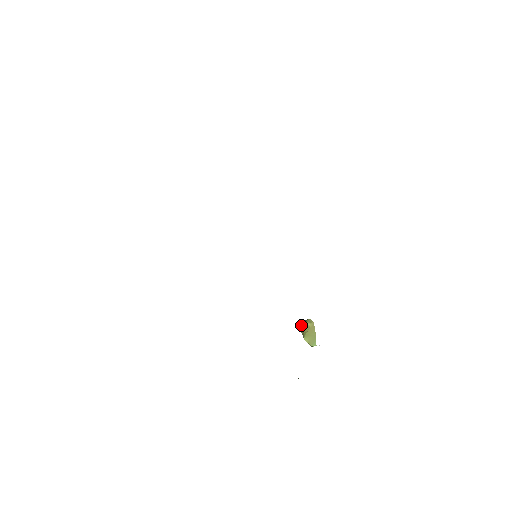
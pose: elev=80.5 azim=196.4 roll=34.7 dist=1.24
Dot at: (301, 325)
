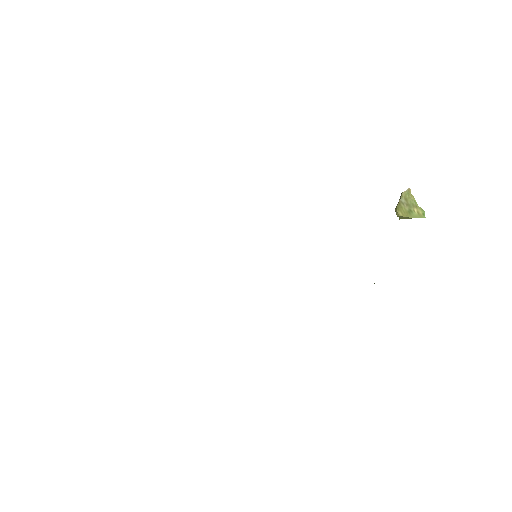
Dot at: occluded
